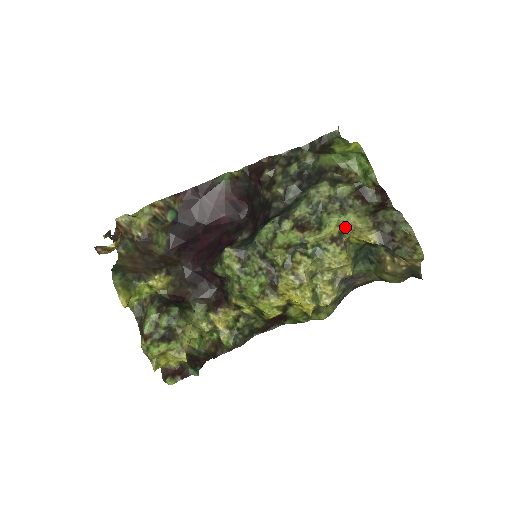
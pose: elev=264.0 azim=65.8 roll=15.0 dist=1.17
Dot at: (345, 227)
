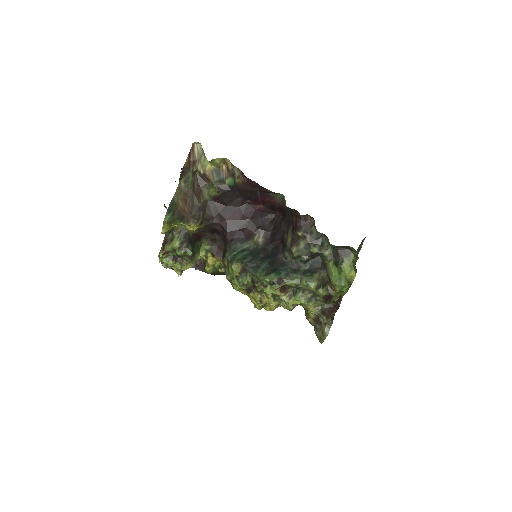
Dot at: (303, 305)
